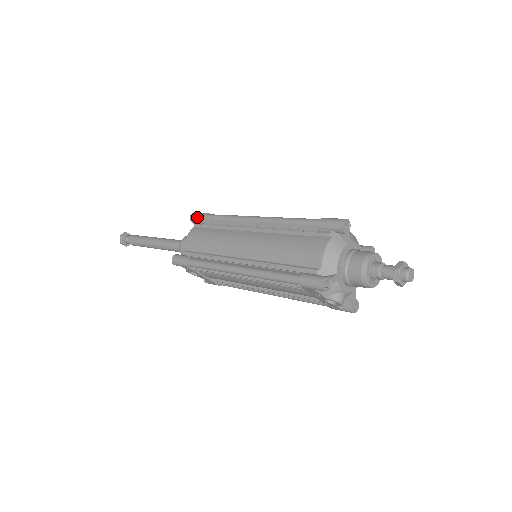
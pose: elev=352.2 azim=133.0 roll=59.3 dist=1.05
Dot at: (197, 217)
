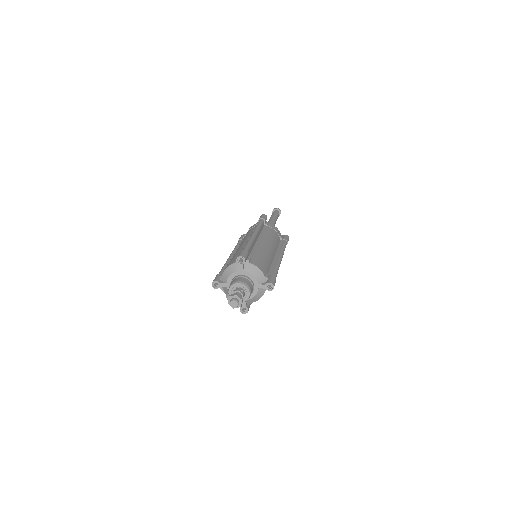
Dot at: (259, 218)
